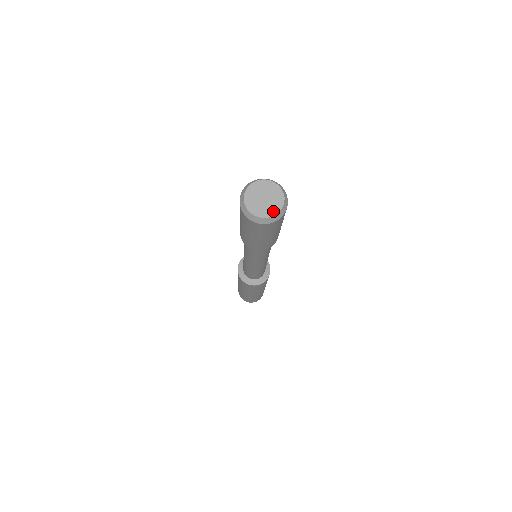
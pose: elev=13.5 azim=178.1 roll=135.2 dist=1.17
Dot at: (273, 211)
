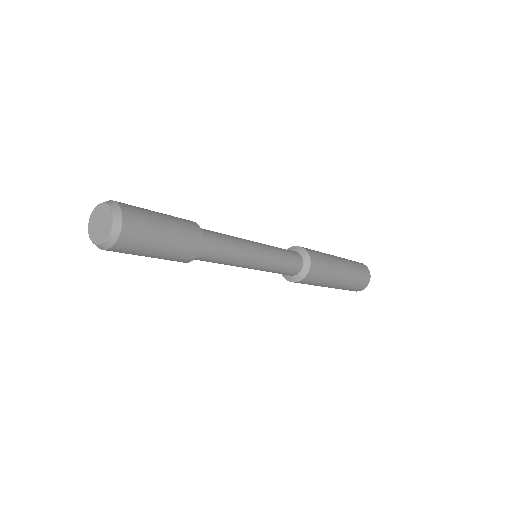
Dot at: (107, 232)
